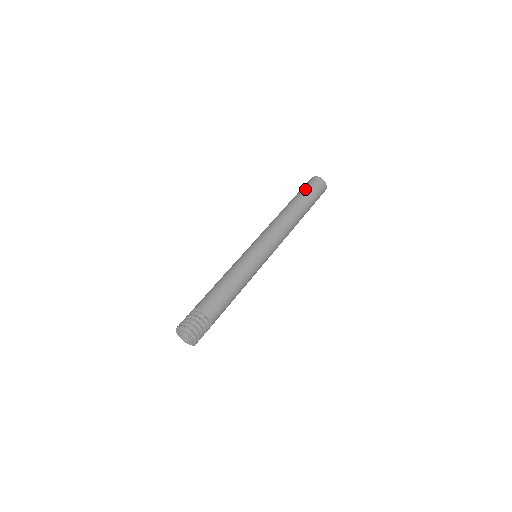
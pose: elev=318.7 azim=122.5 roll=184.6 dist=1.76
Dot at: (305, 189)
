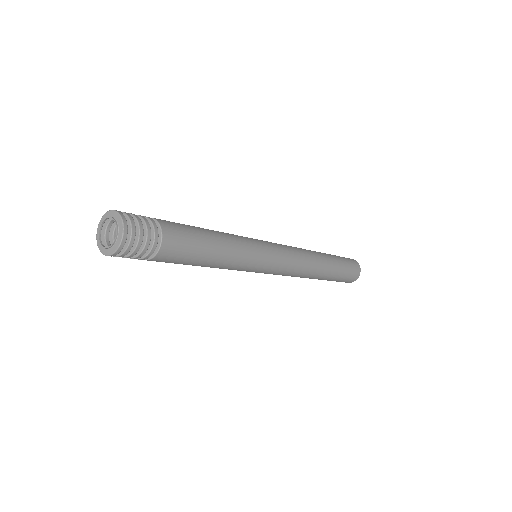
Dot at: occluded
